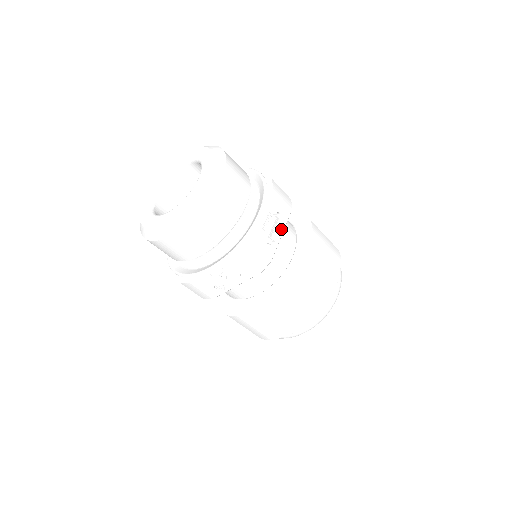
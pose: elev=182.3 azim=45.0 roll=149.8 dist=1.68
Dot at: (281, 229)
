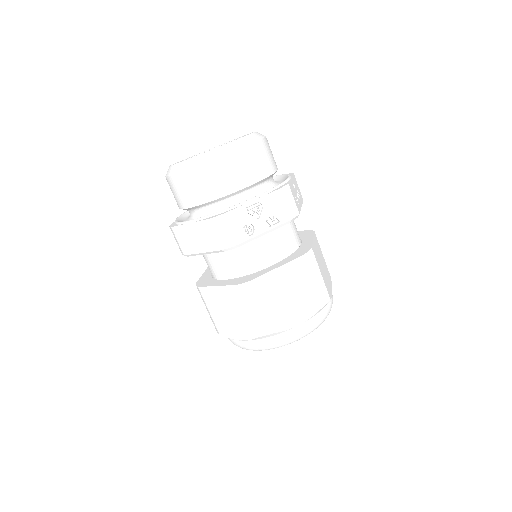
Dot at: (301, 203)
